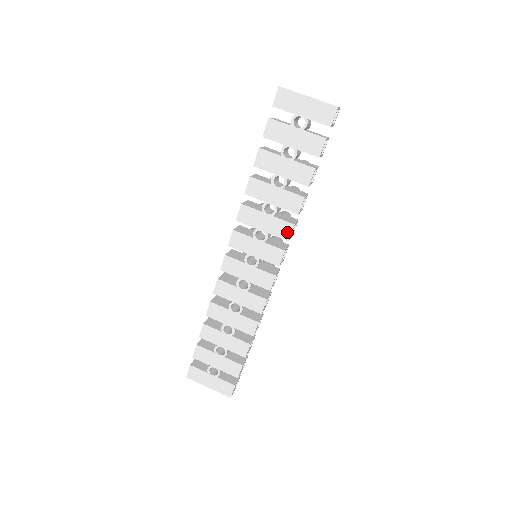
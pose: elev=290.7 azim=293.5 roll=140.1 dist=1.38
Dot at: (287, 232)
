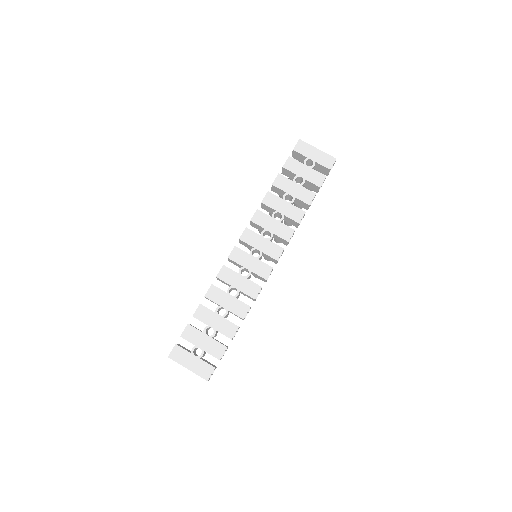
Dot at: (288, 235)
